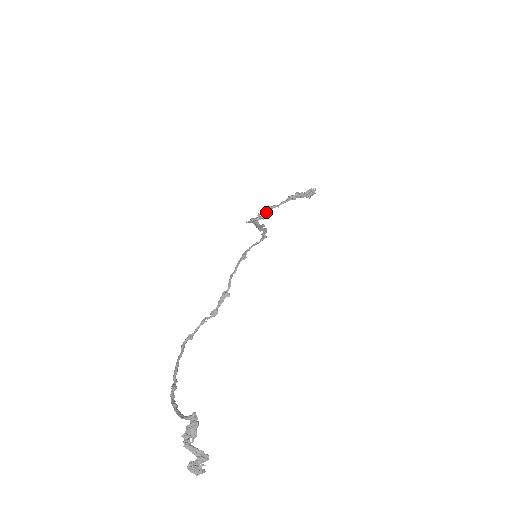
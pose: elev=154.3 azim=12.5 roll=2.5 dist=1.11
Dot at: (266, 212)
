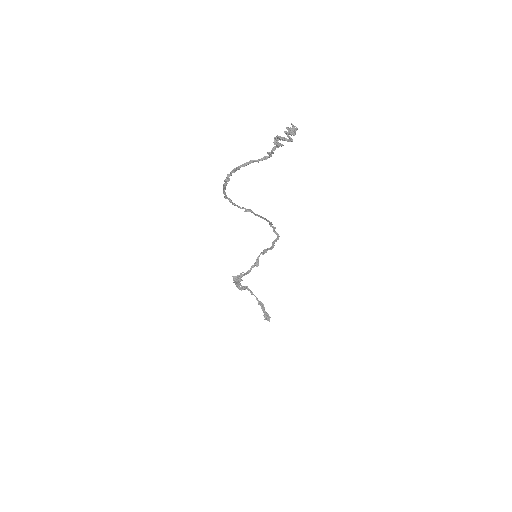
Dot at: (245, 286)
